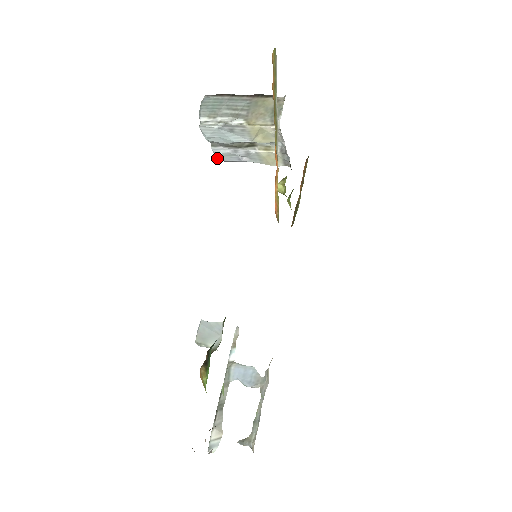
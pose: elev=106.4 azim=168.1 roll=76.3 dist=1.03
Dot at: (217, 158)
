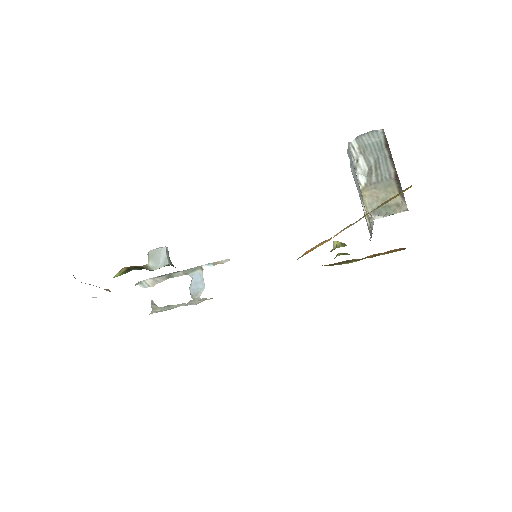
Dot at: occluded
